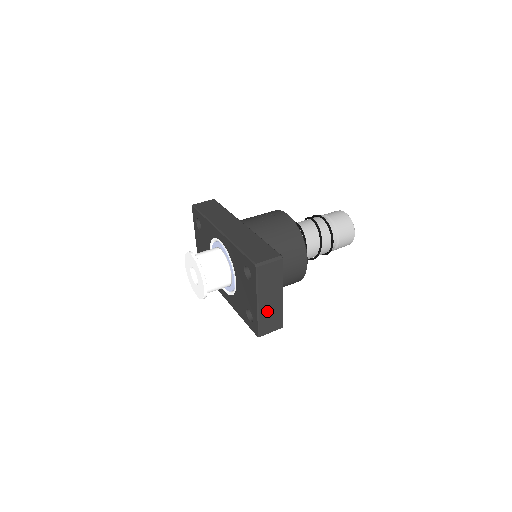
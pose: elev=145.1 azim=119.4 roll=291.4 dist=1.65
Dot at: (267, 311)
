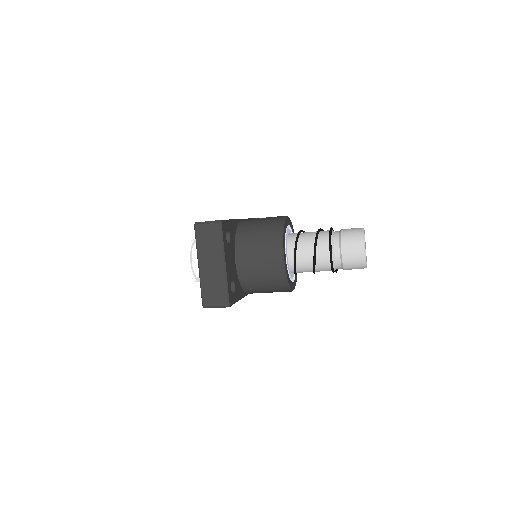
Dot at: (209, 278)
